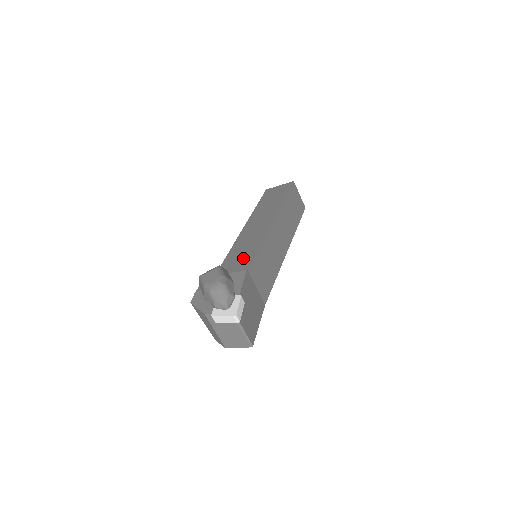
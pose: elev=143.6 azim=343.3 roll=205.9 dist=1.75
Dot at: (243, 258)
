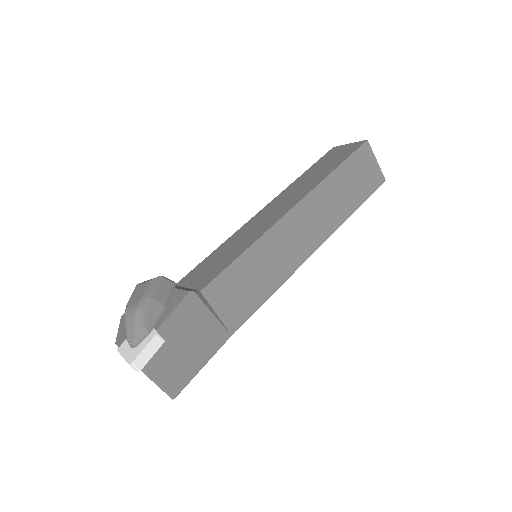
Dot at: (219, 262)
